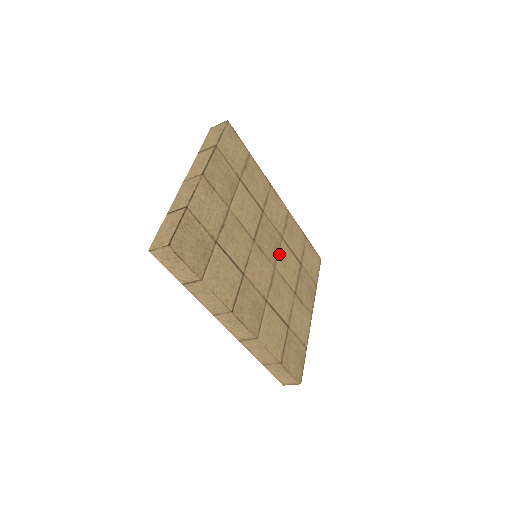
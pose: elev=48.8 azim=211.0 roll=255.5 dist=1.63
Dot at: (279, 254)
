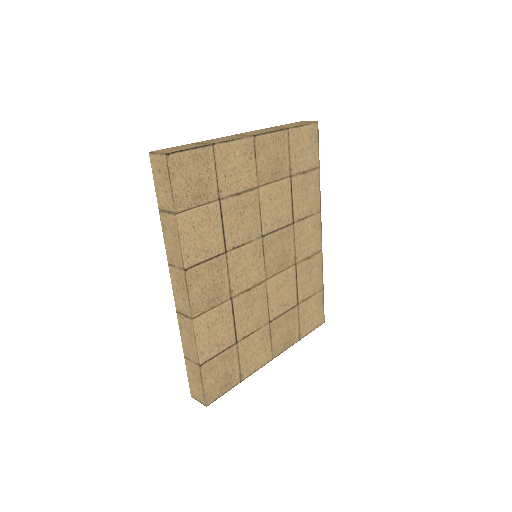
Dot at: (280, 274)
